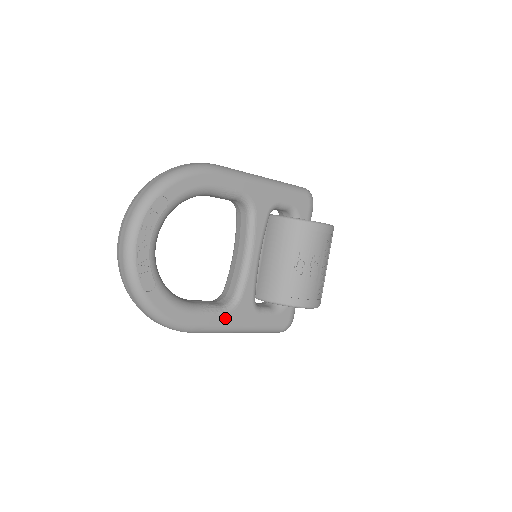
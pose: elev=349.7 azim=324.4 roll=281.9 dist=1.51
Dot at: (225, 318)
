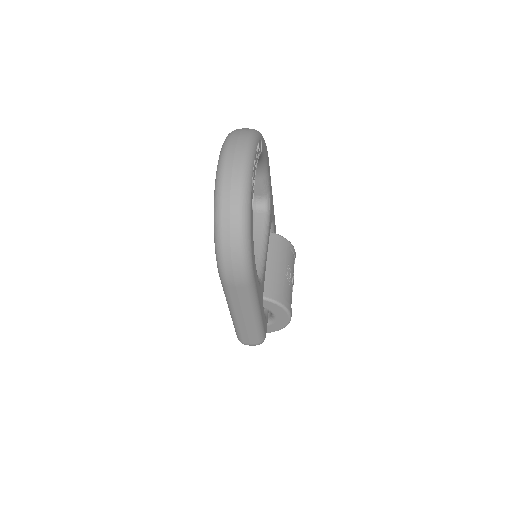
Dot at: (259, 289)
